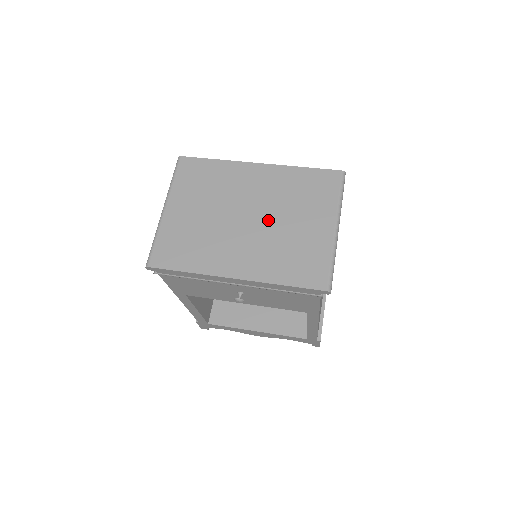
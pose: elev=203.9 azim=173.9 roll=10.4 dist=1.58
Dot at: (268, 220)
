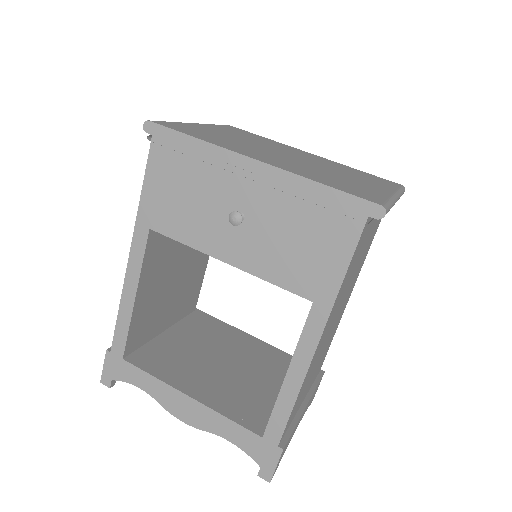
Dot at: (312, 164)
